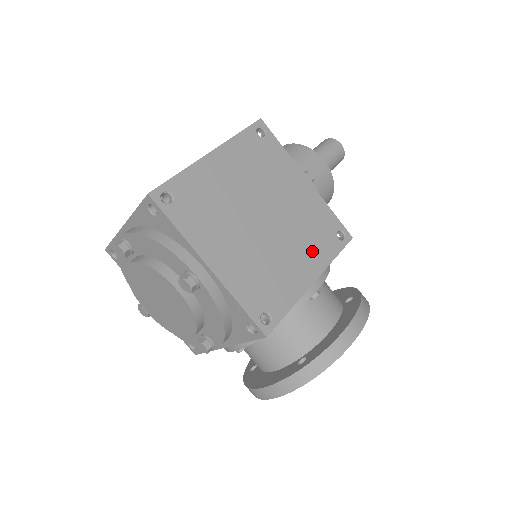
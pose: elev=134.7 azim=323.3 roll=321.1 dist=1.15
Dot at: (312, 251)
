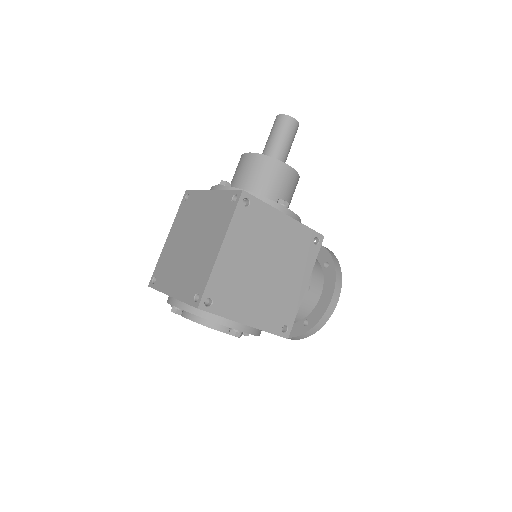
Dot at: (301, 267)
